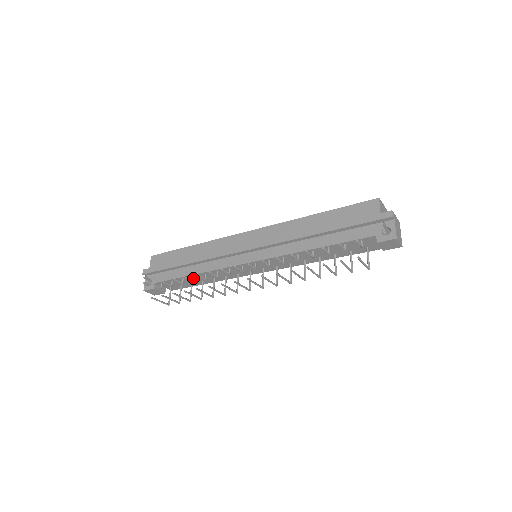
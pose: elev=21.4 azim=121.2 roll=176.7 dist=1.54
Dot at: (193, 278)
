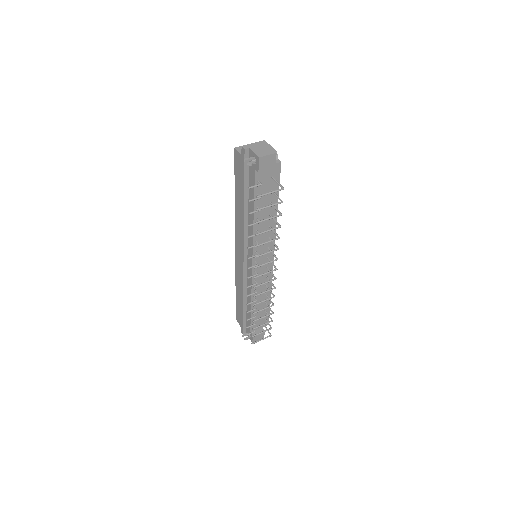
Dot at: occluded
